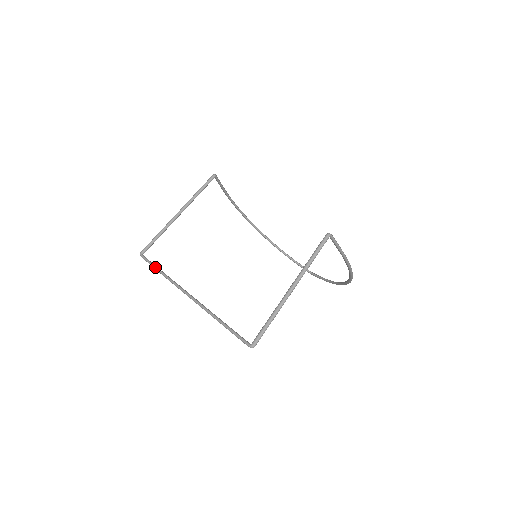
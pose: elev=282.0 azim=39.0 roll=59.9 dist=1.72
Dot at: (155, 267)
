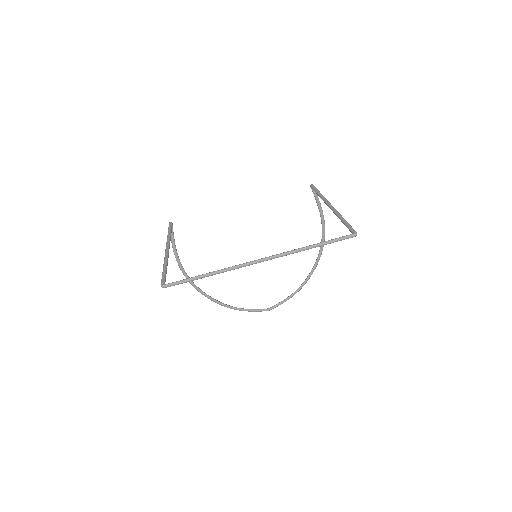
Dot at: (196, 276)
